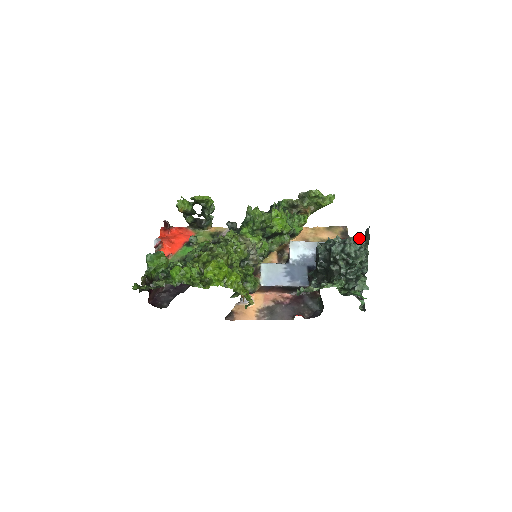
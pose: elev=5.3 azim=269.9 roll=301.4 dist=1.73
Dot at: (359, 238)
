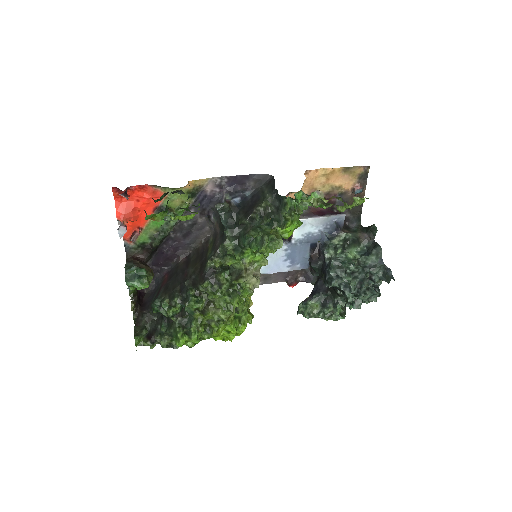
Dot at: (378, 253)
